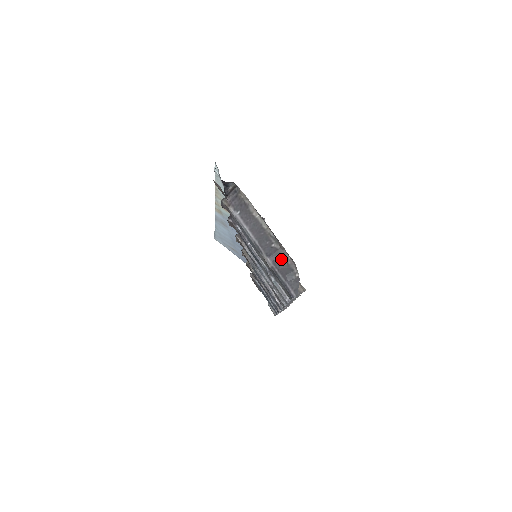
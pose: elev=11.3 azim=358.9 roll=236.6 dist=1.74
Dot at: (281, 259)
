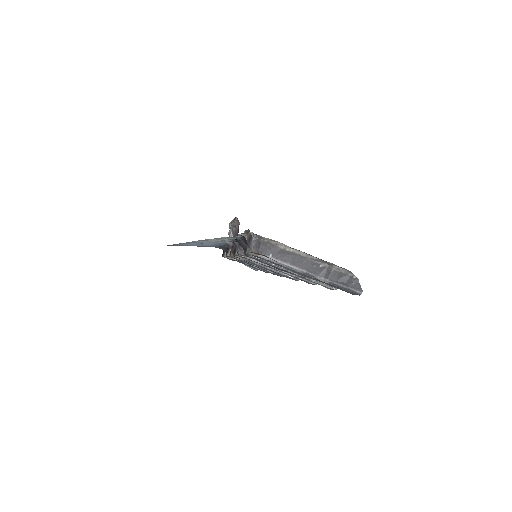
Dot at: (334, 273)
